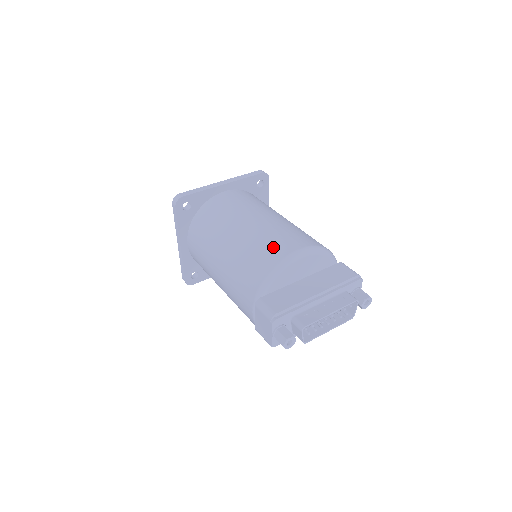
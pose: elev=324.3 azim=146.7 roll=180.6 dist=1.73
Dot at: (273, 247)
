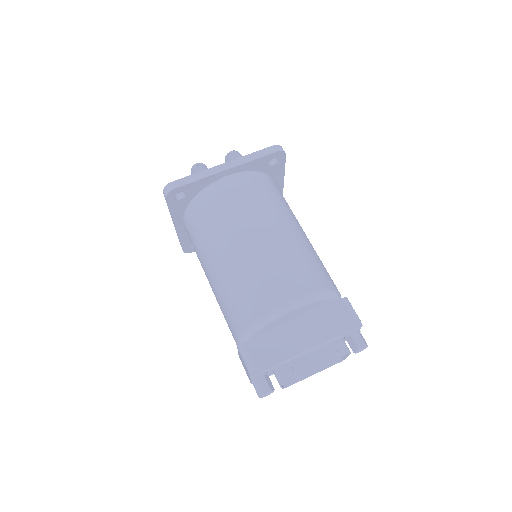
Dot at: (265, 289)
